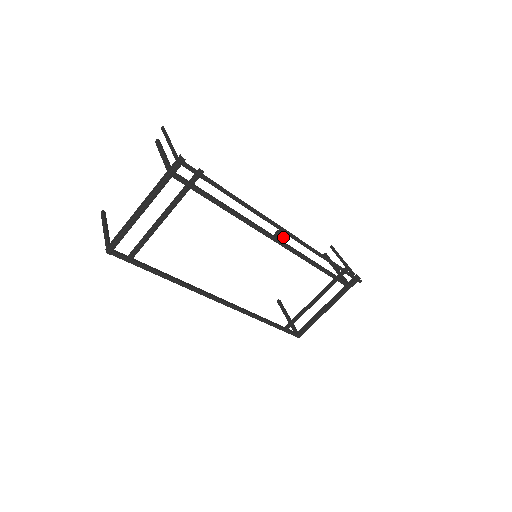
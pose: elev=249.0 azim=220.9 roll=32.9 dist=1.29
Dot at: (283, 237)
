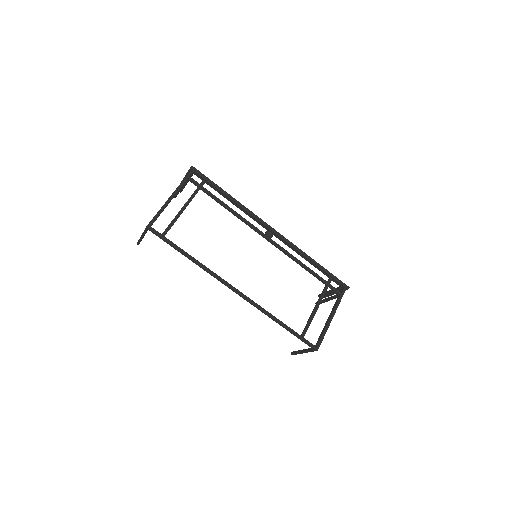
Dot at: (271, 233)
